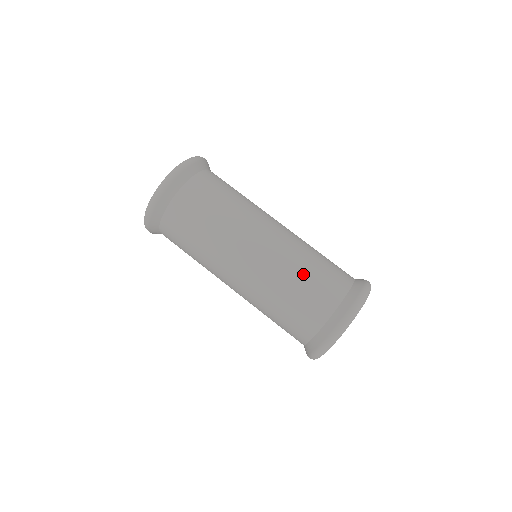
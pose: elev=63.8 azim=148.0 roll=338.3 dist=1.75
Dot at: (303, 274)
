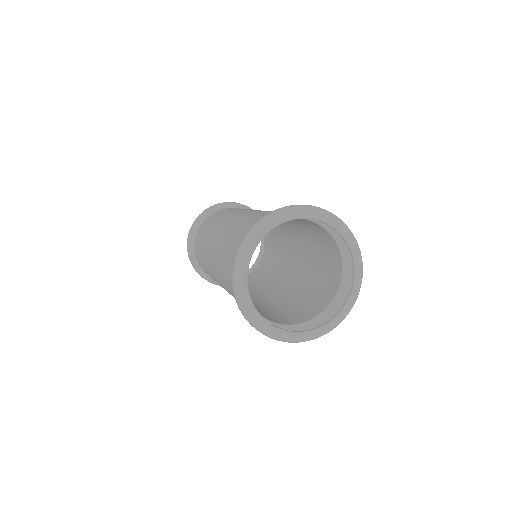
Dot at: (229, 241)
